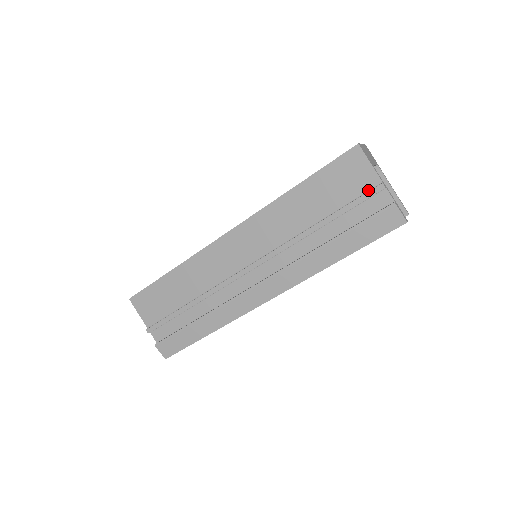
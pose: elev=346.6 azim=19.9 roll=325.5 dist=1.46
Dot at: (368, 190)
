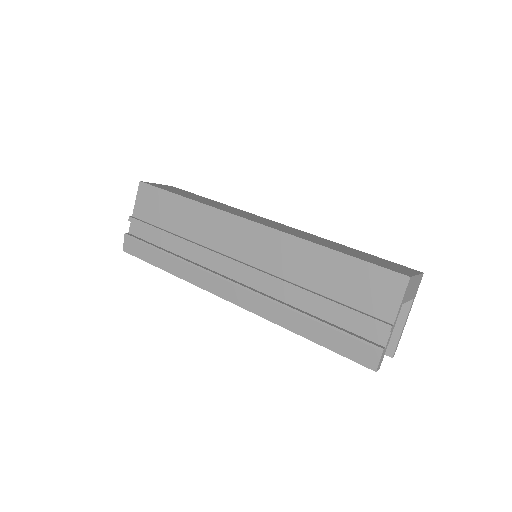
Dot at: (377, 316)
